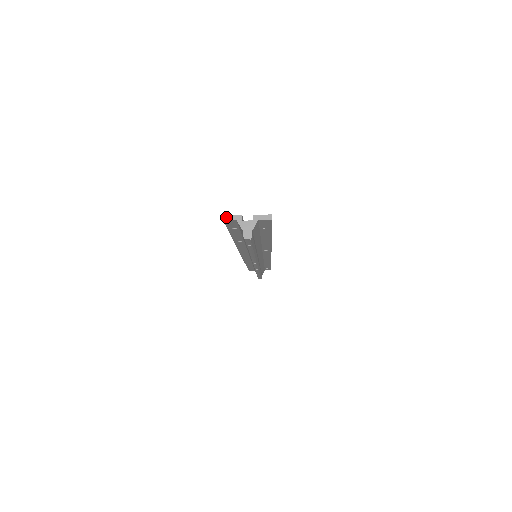
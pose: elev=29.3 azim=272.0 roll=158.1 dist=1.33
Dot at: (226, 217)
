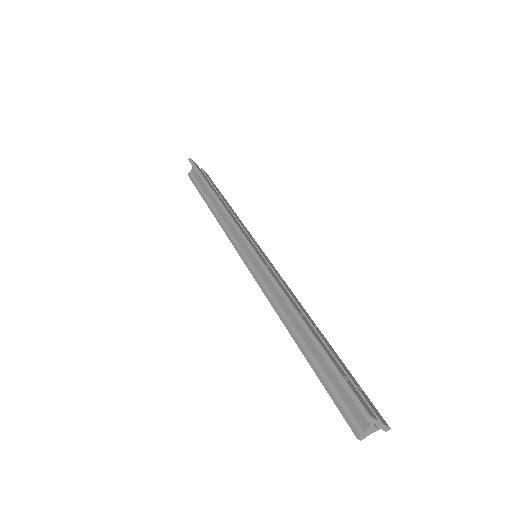
Dot at: (370, 418)
